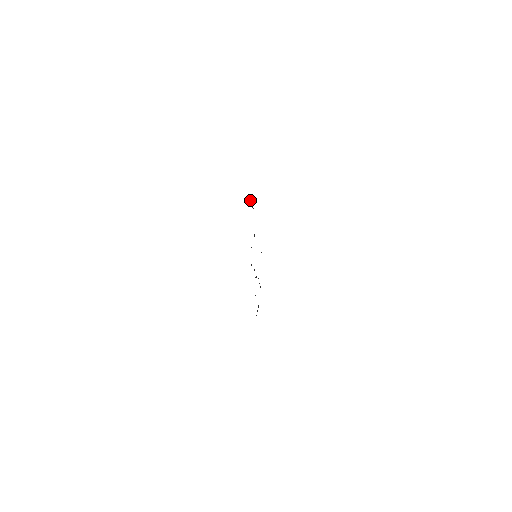
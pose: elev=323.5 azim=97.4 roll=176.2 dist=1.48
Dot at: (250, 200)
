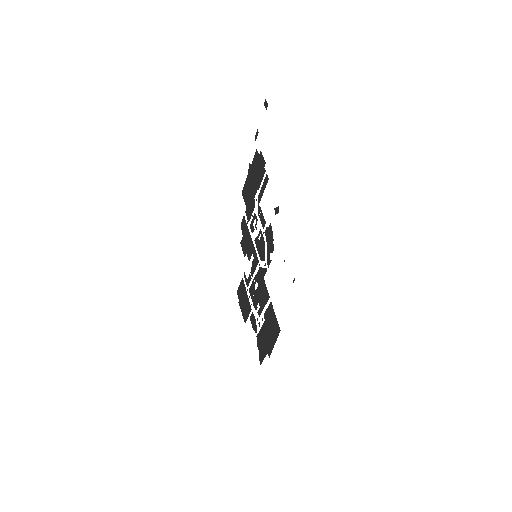
Dot at: (248, 169)
